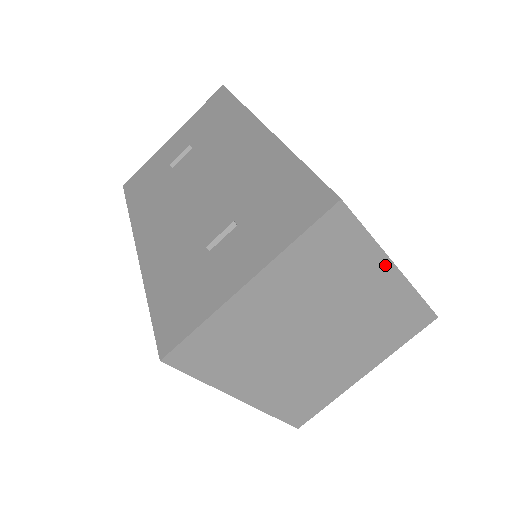
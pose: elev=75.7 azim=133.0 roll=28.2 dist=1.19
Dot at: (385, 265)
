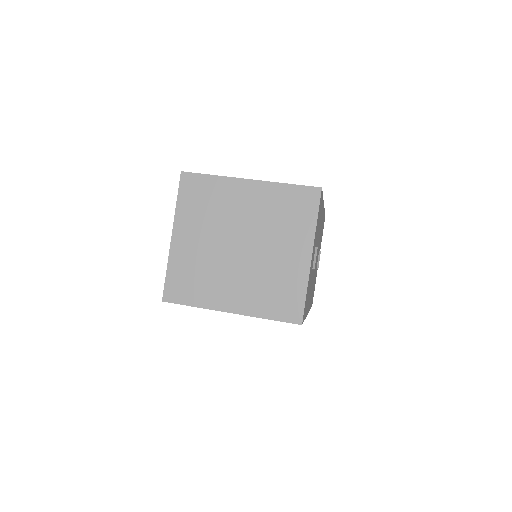
Dot at: (240, 183)
